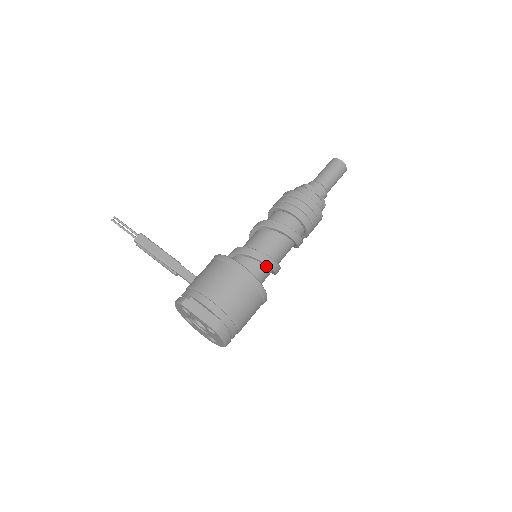
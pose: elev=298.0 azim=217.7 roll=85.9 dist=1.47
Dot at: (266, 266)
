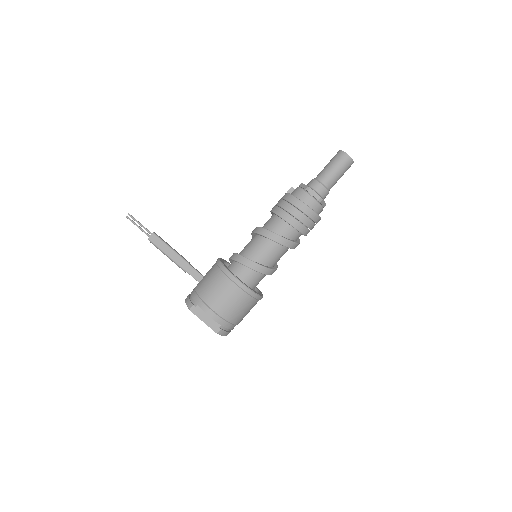
Dot at: occluded
